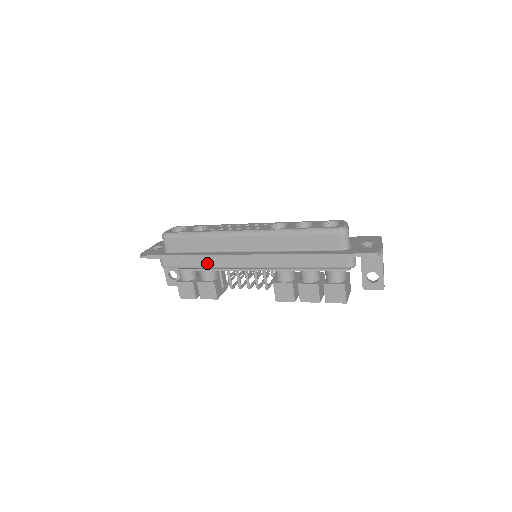
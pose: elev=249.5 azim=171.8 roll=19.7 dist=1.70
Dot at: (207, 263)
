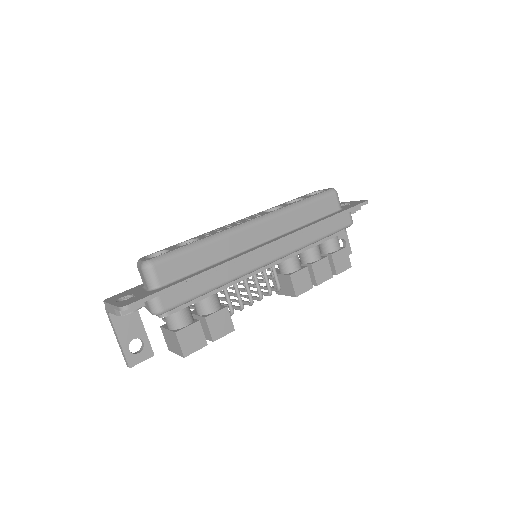
Dot at: (223, 277)
